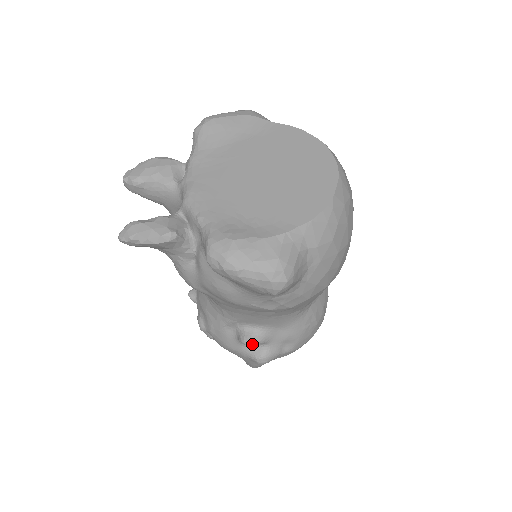
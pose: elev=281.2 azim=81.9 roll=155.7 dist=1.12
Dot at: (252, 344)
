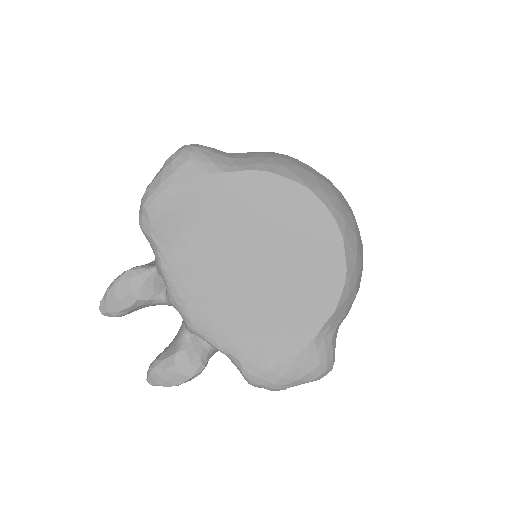
Dot at: occluded
